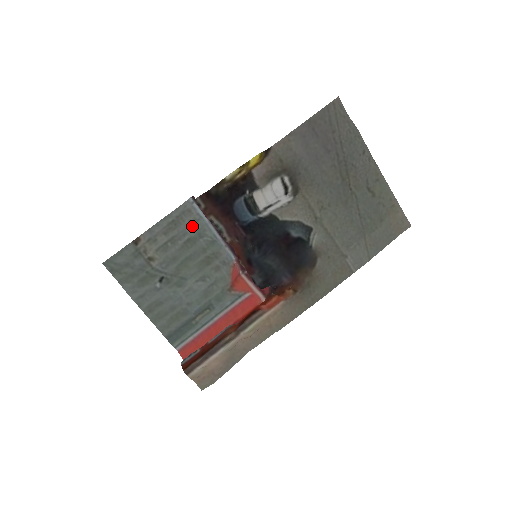
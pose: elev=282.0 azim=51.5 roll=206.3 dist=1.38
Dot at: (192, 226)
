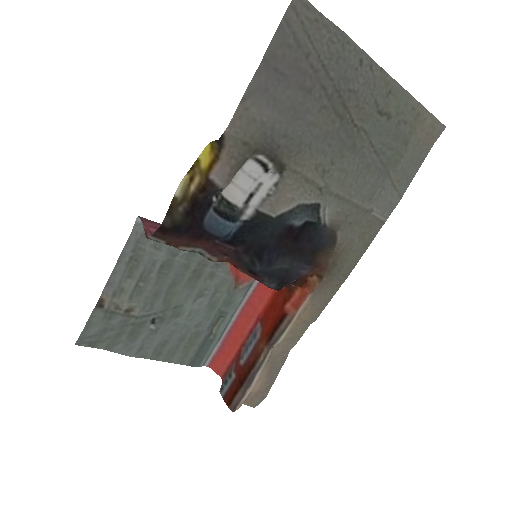
Dot at: (157, 250)
